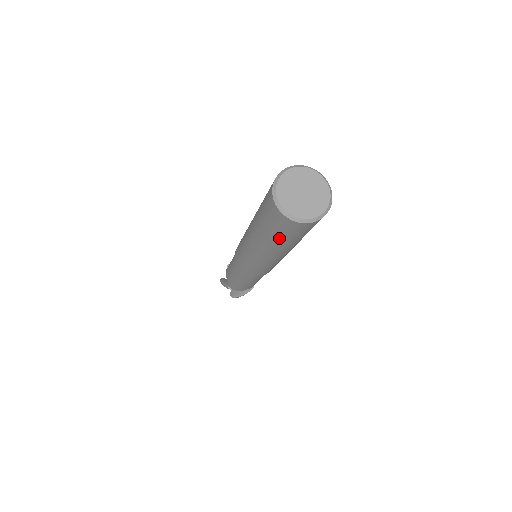
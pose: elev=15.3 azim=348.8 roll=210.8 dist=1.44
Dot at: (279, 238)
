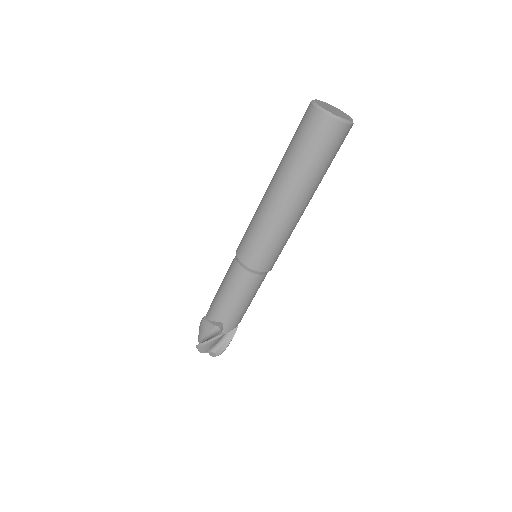
Dot at: (324, 163)
